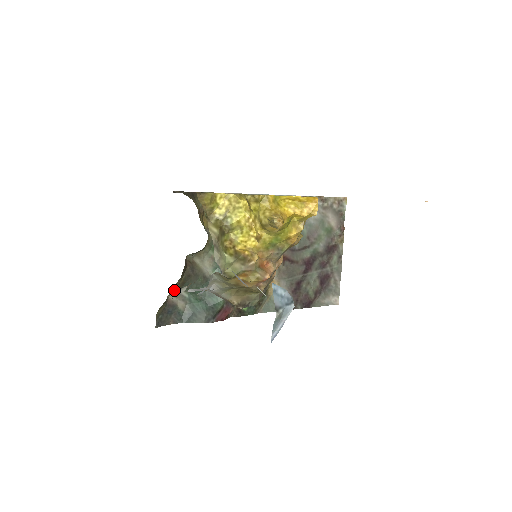
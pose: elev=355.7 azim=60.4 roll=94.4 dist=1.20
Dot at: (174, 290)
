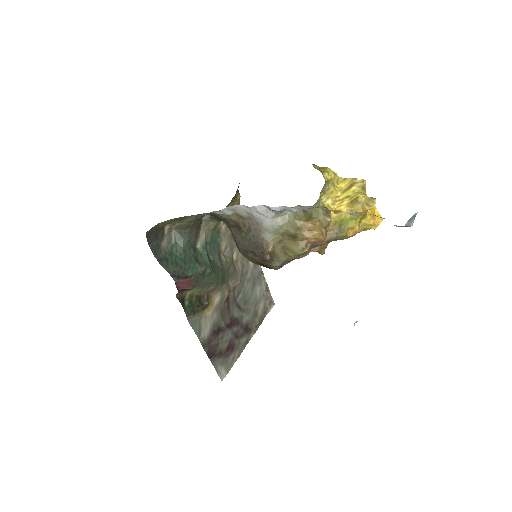
Dot at: (172, 227)
